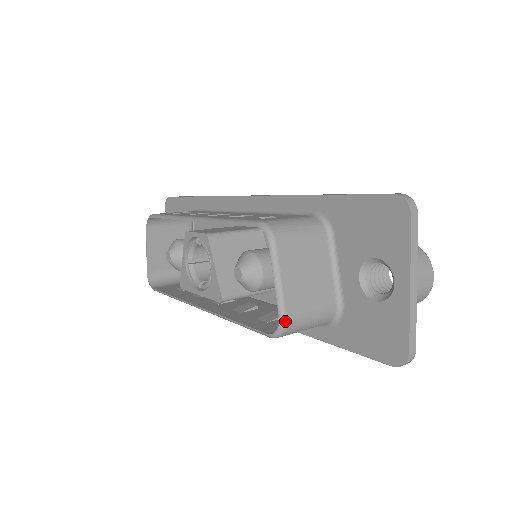
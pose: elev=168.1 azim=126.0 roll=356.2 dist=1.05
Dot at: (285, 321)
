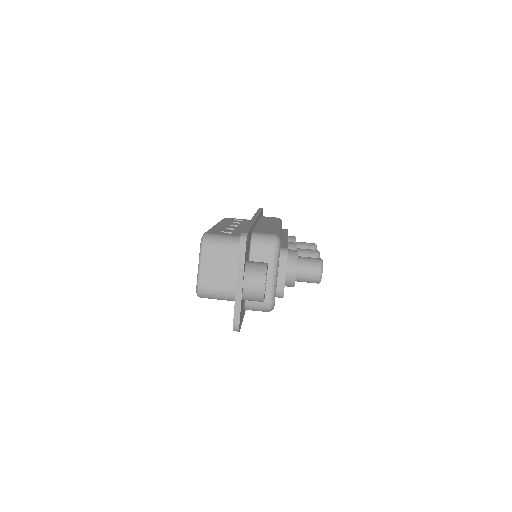
Dot at: (198, 288)
